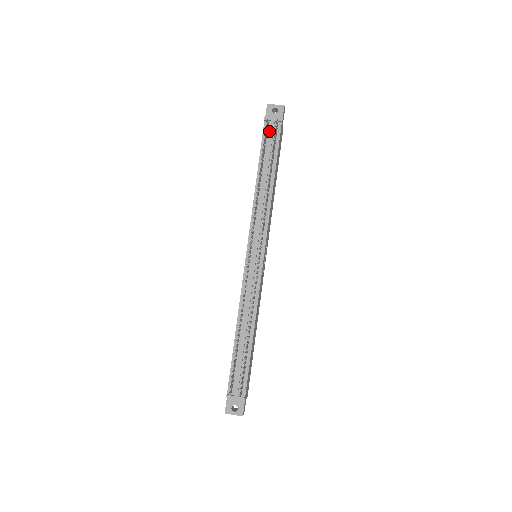
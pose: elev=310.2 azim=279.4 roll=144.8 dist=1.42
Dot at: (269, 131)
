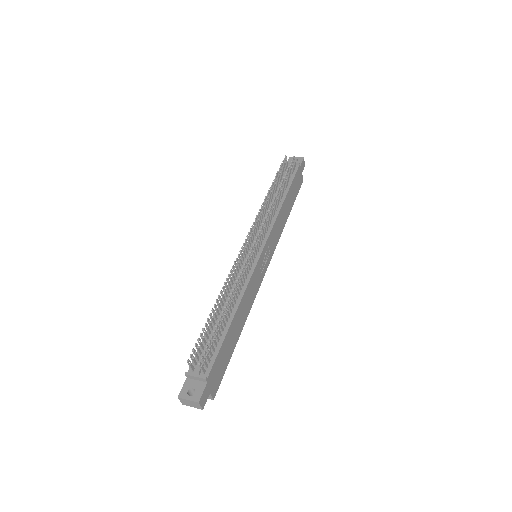
Dot at: occluded
